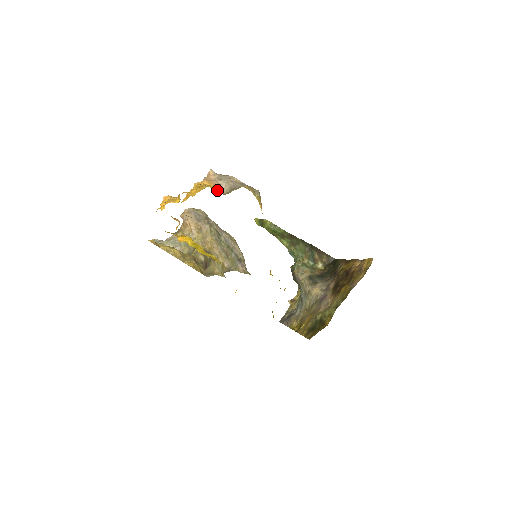
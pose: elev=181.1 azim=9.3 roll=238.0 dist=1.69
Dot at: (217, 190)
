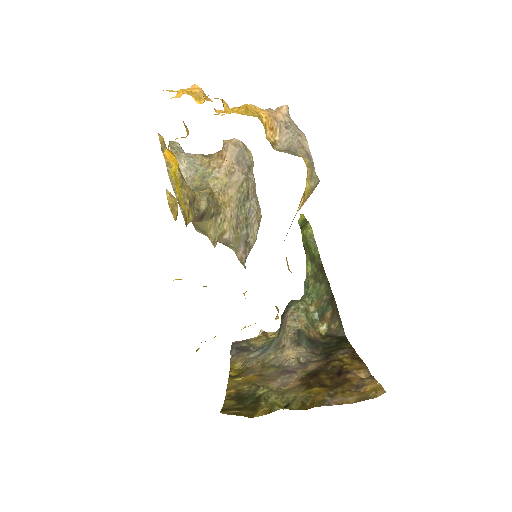
Dot at: (271, 136)
